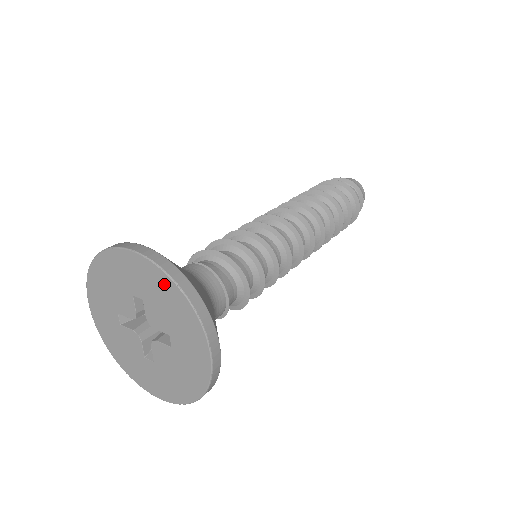
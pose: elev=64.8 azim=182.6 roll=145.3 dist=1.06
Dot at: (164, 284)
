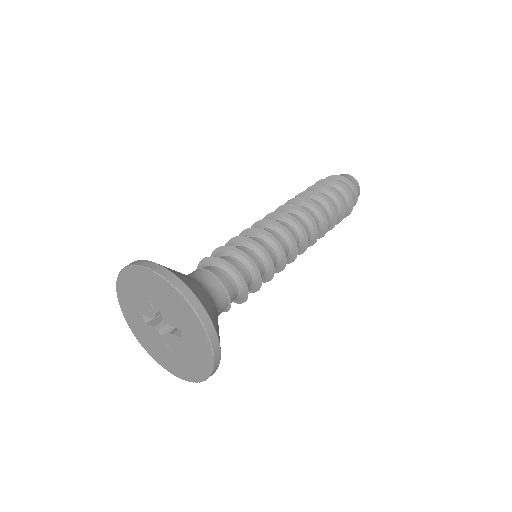
Dot at: (170, 291)
